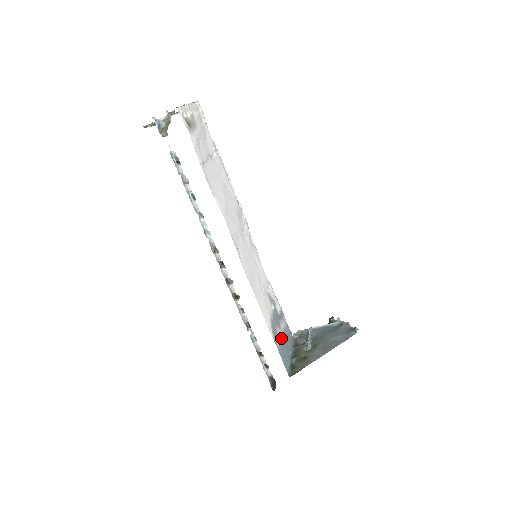
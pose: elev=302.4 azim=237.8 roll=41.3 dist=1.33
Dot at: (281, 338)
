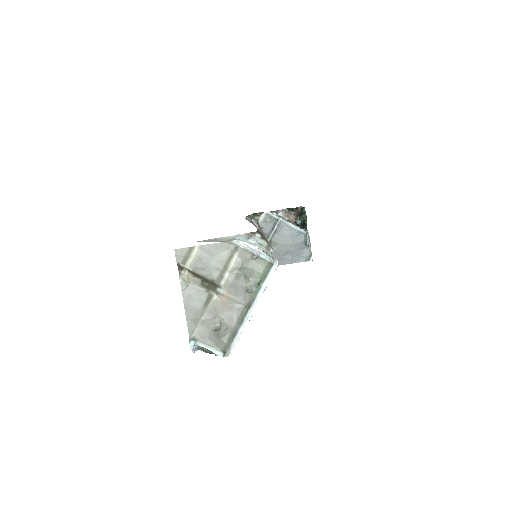
Dot at: occluded
